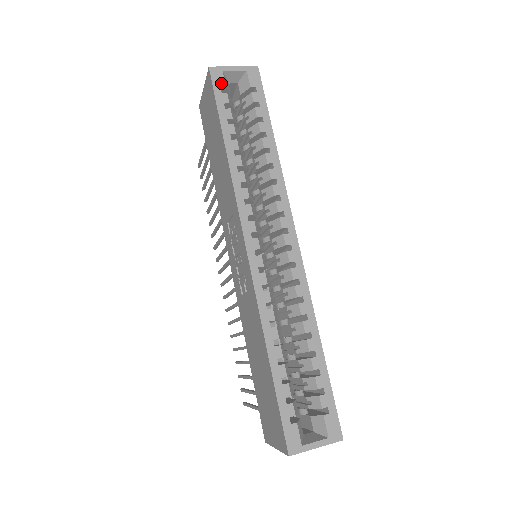
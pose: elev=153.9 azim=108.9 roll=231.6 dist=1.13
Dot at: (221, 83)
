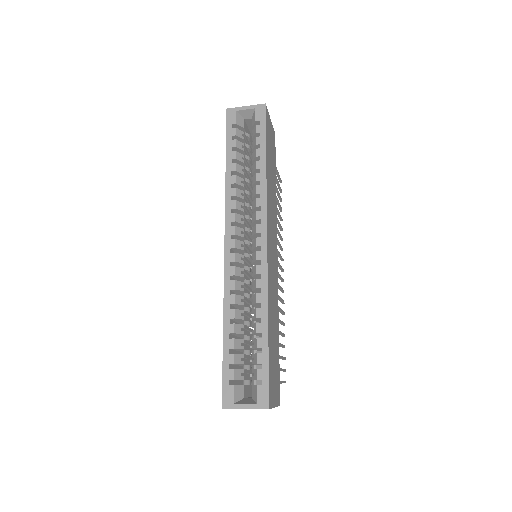
Dot at: (233, 120)
